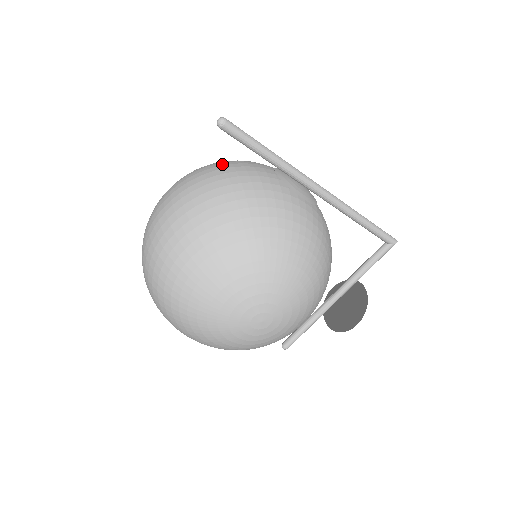
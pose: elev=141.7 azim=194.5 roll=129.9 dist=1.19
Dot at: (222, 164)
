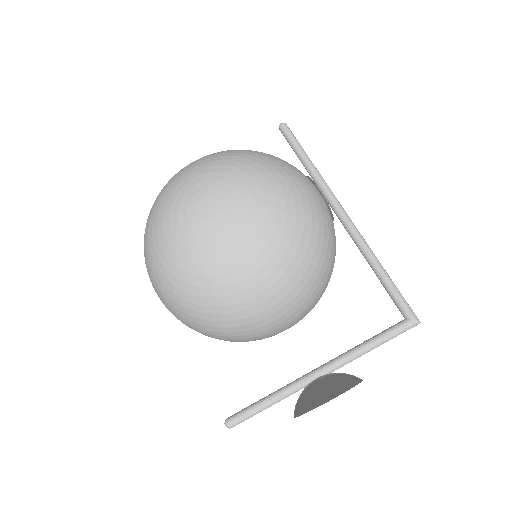
Dot at: occluded
